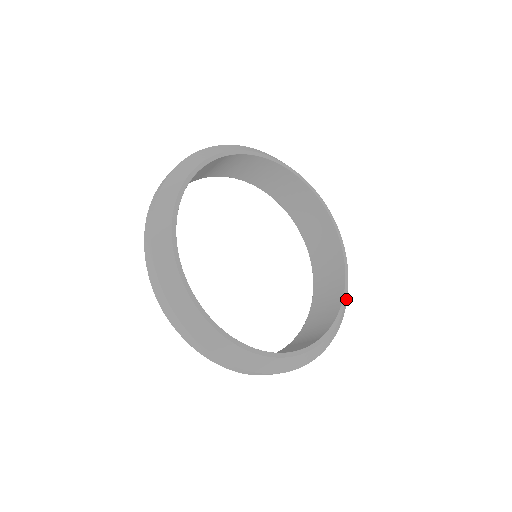
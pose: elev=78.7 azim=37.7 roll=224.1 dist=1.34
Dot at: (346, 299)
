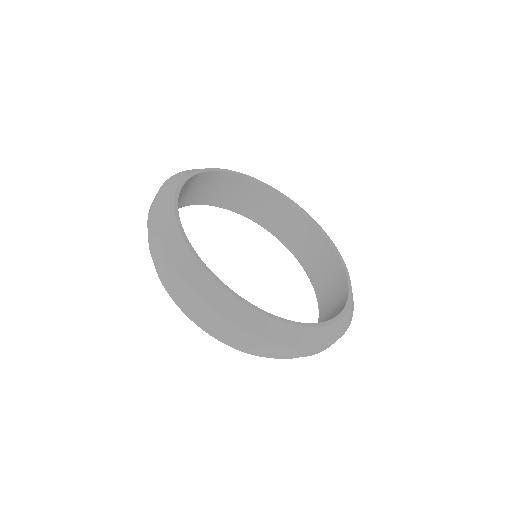
Dot at: occluded
